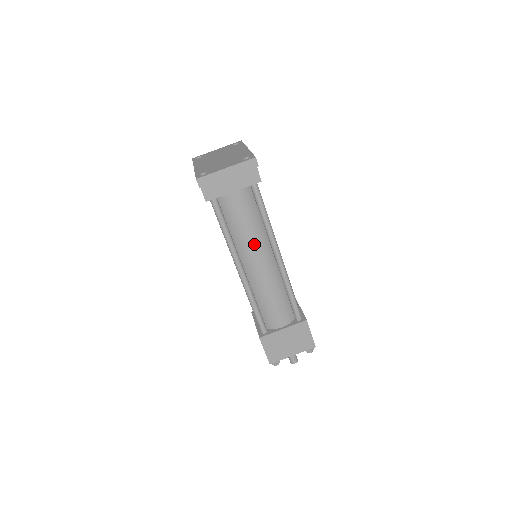
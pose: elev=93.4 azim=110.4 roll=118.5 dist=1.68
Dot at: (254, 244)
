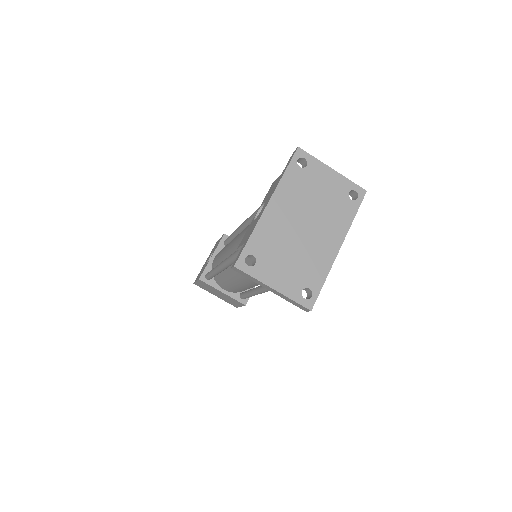
Dot at: occluded
